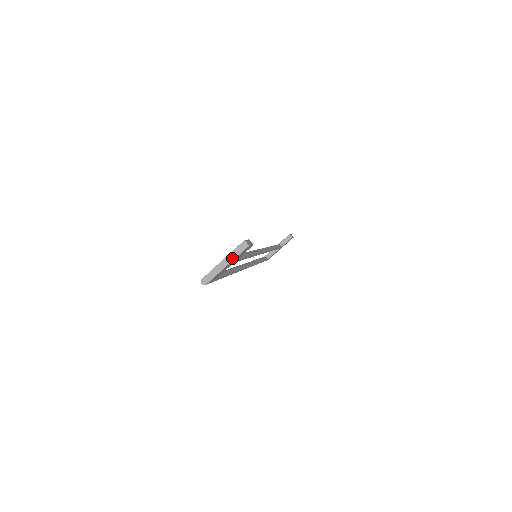
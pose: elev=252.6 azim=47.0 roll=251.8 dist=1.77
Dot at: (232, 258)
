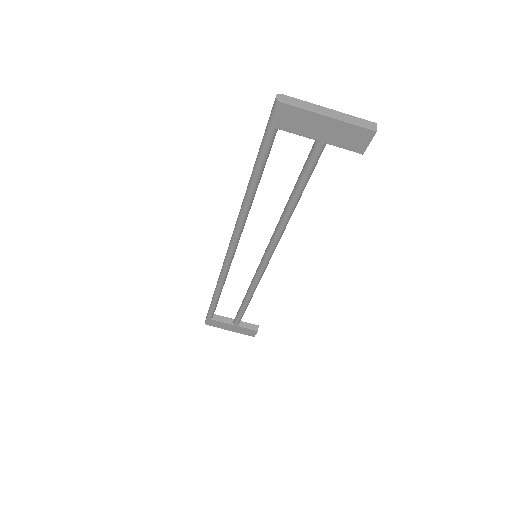
Dot at: (343, 118)
